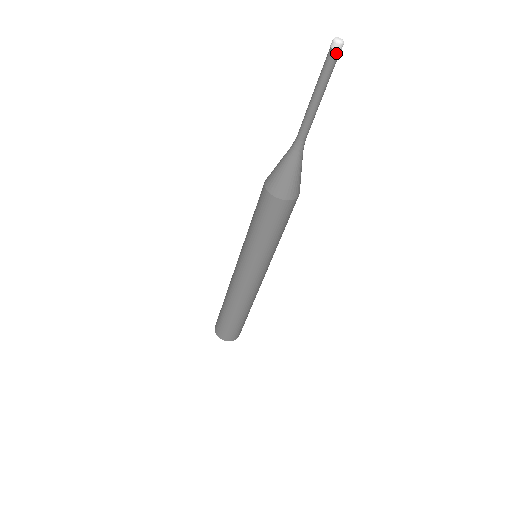
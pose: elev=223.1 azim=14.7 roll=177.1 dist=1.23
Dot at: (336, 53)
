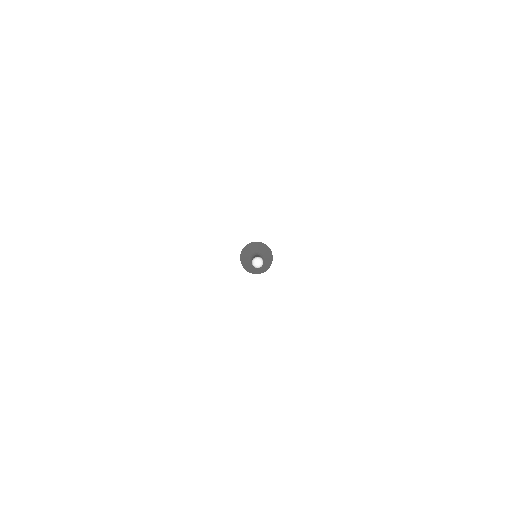
Dot at: occluded
